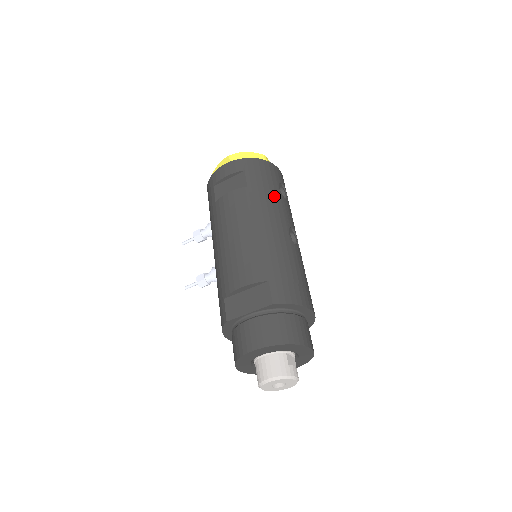
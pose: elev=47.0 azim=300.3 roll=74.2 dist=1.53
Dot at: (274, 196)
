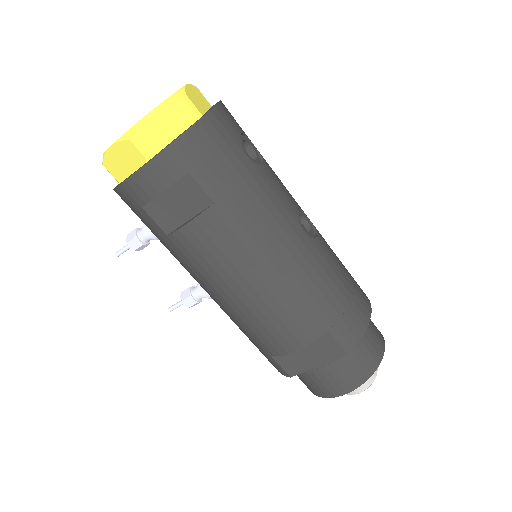
Dot at: (257, 187)
